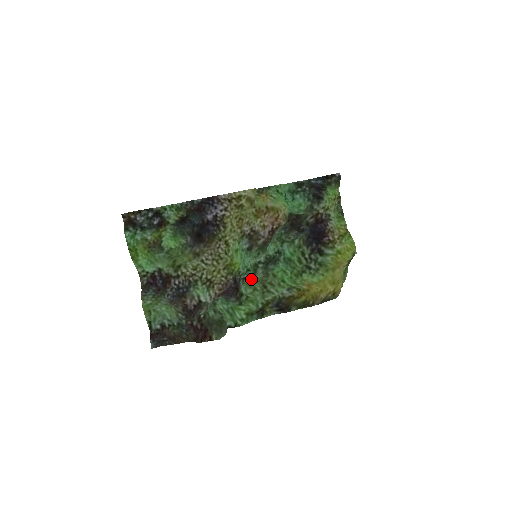
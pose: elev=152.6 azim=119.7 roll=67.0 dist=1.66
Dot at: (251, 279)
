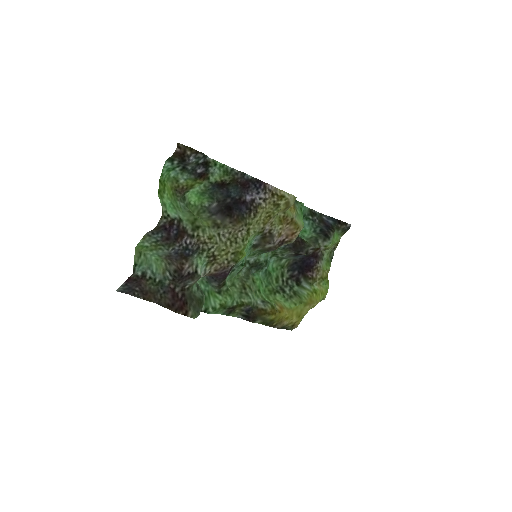
Dot at: (236, 273)
